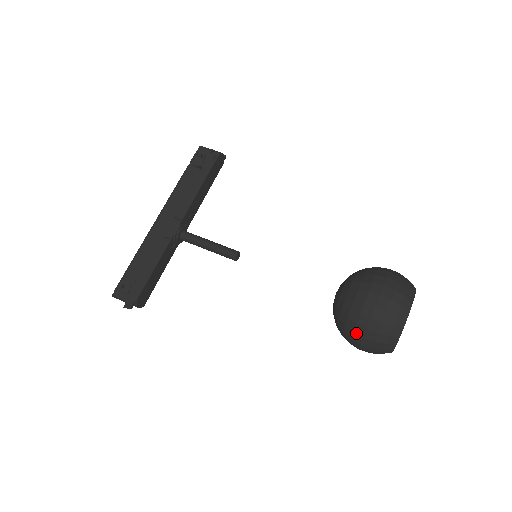
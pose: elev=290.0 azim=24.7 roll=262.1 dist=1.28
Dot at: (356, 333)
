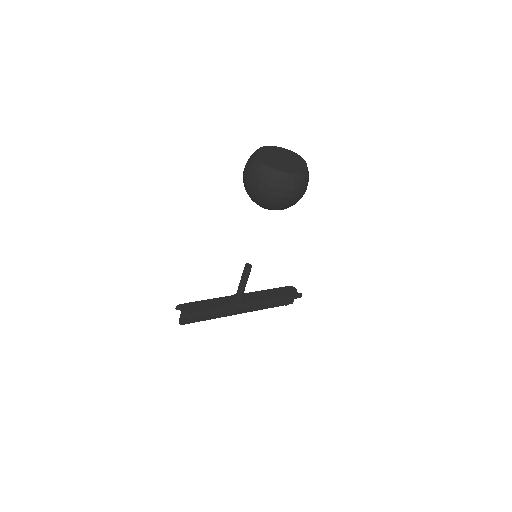
Dot at: occluded
